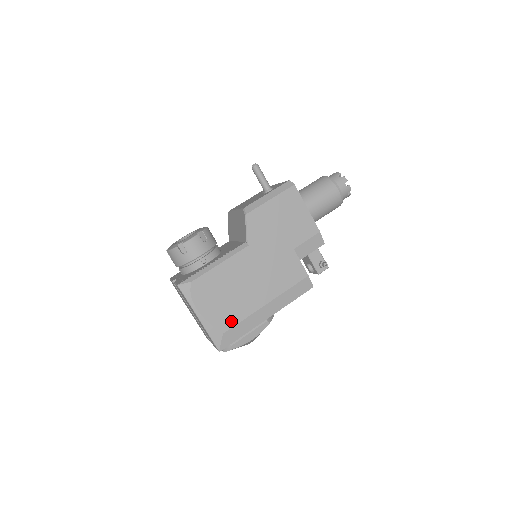
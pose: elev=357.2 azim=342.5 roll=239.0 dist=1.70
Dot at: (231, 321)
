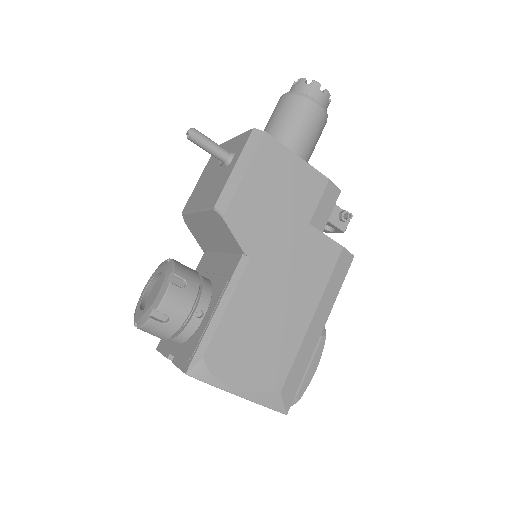
Dot at: (282, 370)
